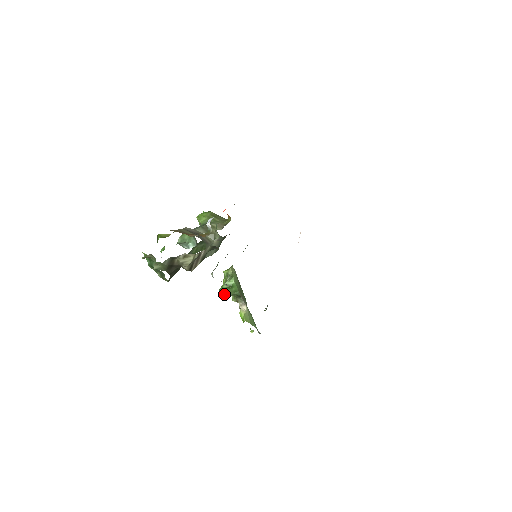
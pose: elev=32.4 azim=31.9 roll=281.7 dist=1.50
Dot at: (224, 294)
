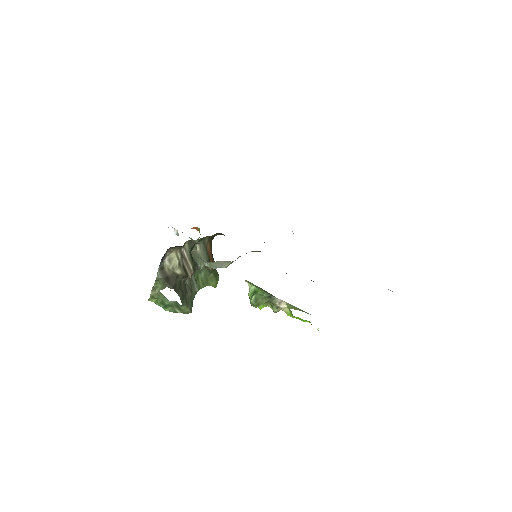
Dot at: (254, 302)
